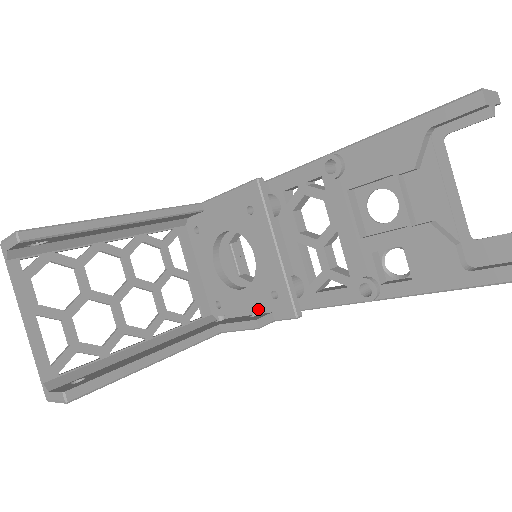
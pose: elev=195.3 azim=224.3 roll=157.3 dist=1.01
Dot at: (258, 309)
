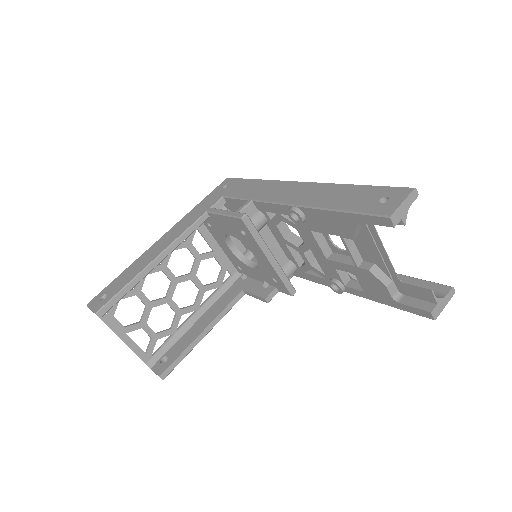
Dot at: occluded
